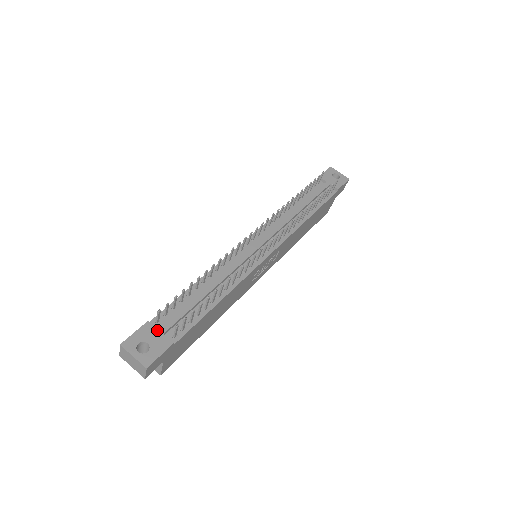
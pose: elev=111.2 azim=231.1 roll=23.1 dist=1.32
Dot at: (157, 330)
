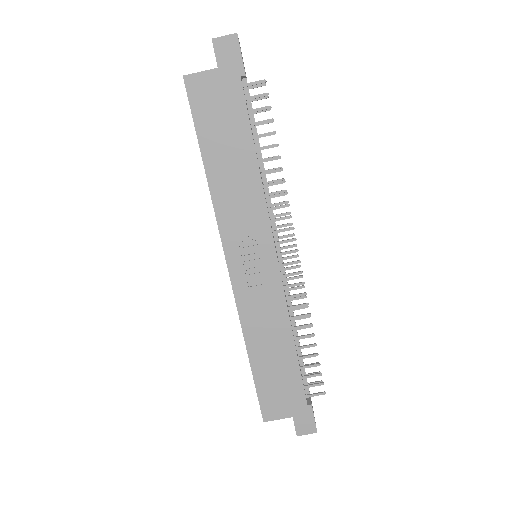
Dot at: occluded
